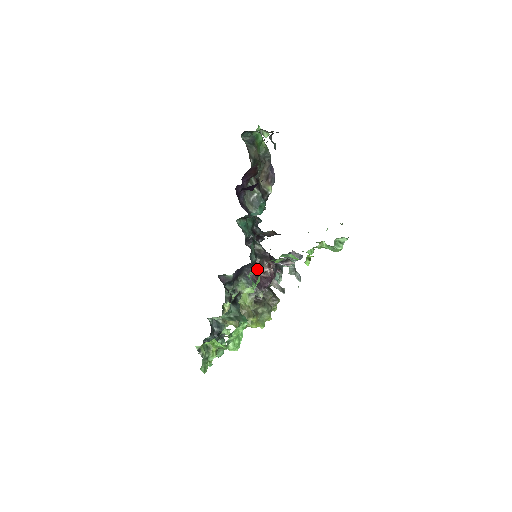
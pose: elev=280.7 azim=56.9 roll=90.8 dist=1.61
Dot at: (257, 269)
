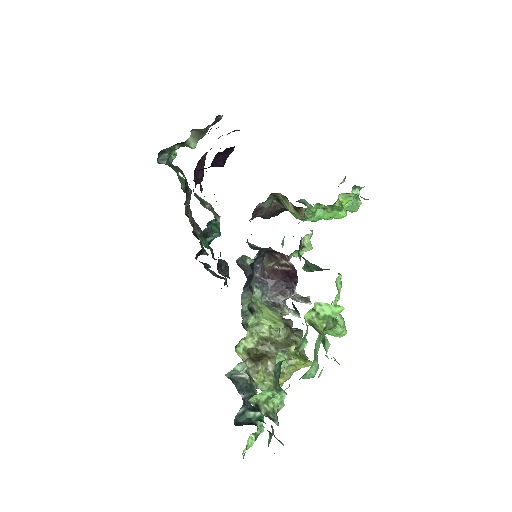
Dot at: occluded
